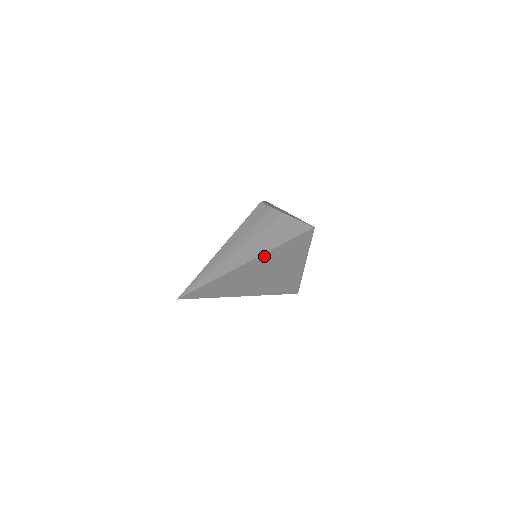
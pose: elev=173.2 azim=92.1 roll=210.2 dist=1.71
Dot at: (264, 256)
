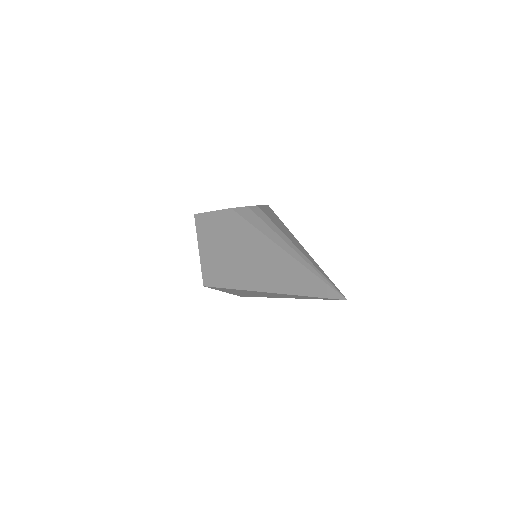
Dot at: occluded
